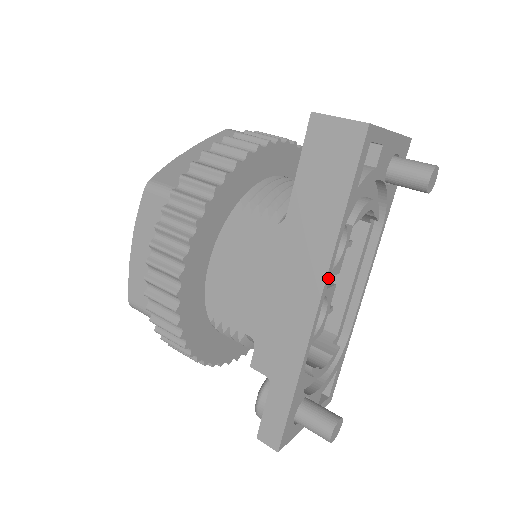
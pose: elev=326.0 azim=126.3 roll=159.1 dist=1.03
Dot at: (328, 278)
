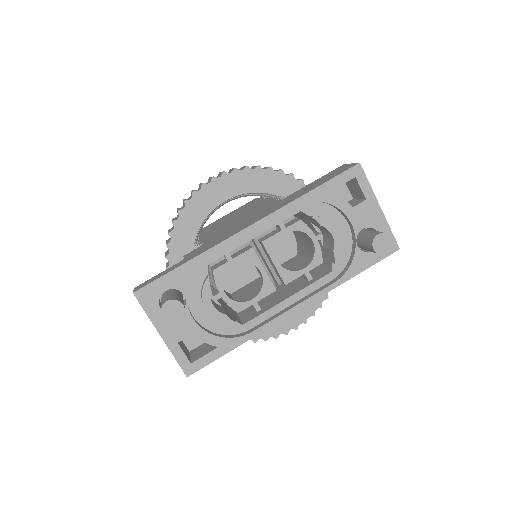
Dot at: (270, 218)
